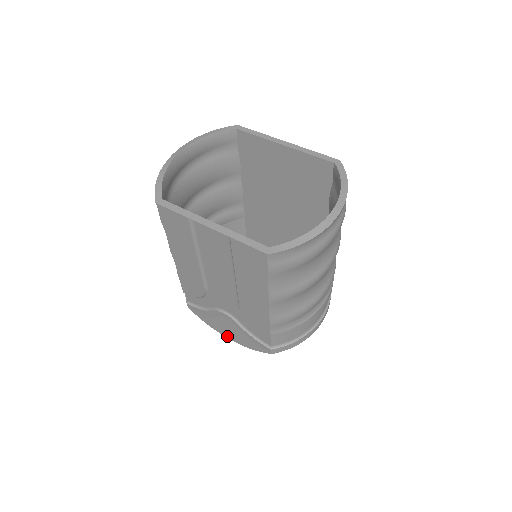
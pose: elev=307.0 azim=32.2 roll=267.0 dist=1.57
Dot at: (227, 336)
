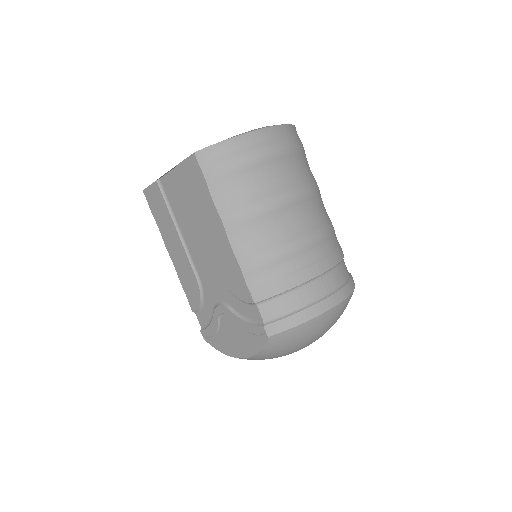
Dot at: (237, 354)
